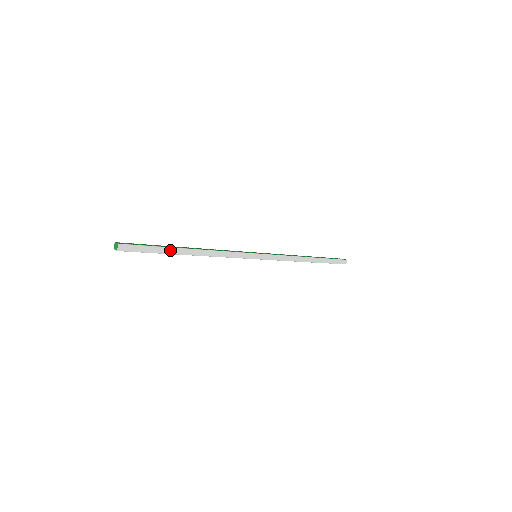
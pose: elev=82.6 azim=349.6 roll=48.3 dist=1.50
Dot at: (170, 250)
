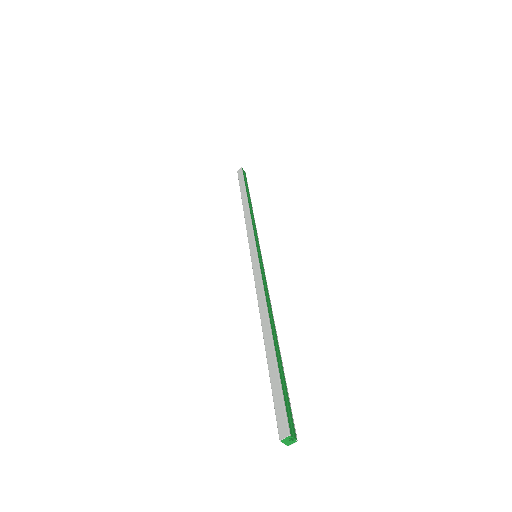
Dot at: occluded
